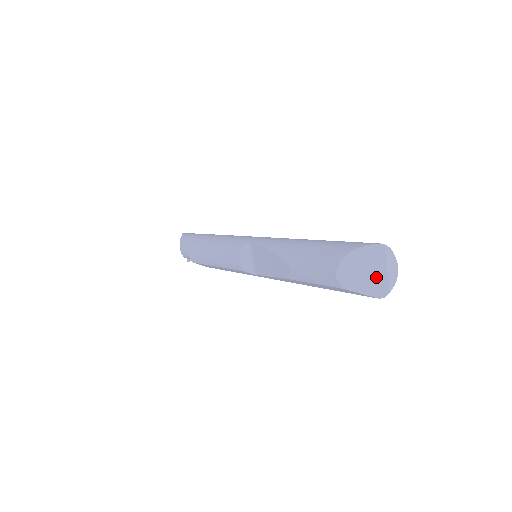
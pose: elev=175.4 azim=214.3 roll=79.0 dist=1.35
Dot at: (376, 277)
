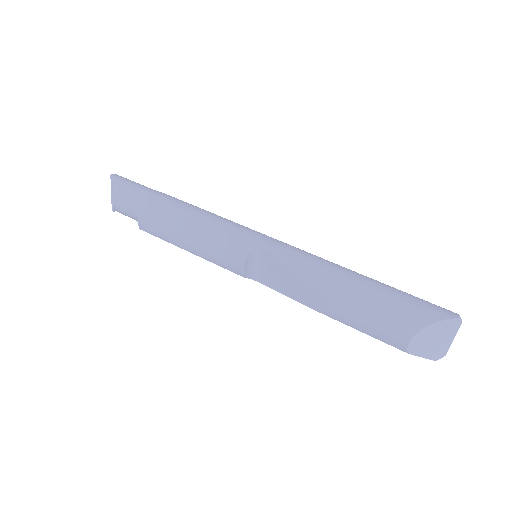
Dot at: (442, 344)
